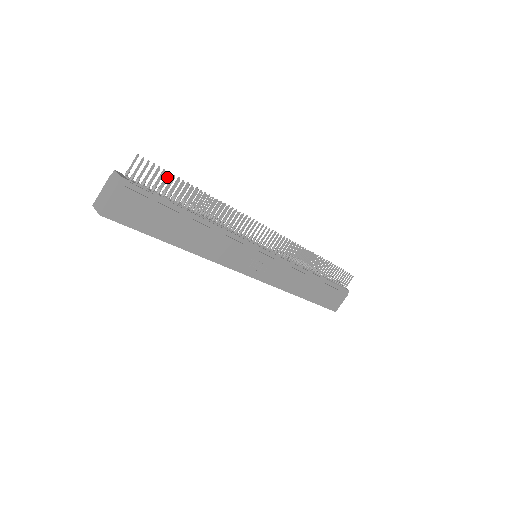
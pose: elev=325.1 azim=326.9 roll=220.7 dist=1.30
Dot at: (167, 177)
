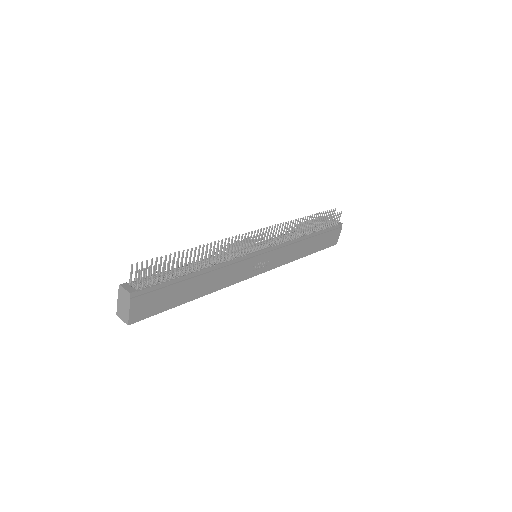
Dot at: (163, 266)
